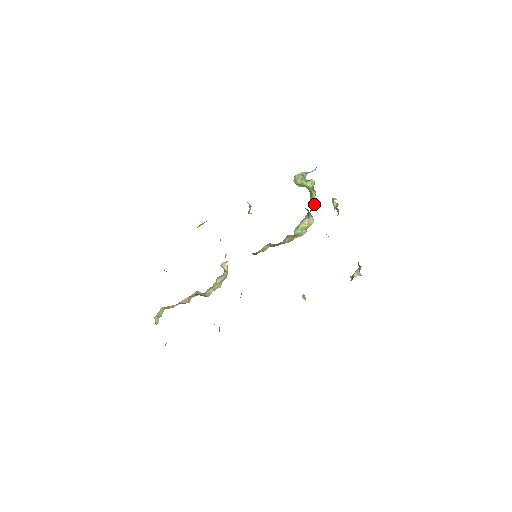
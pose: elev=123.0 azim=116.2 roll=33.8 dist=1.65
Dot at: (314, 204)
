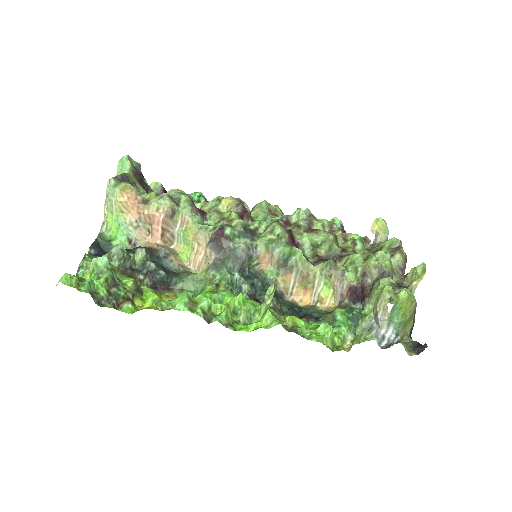
Dot at: (364, 299)
